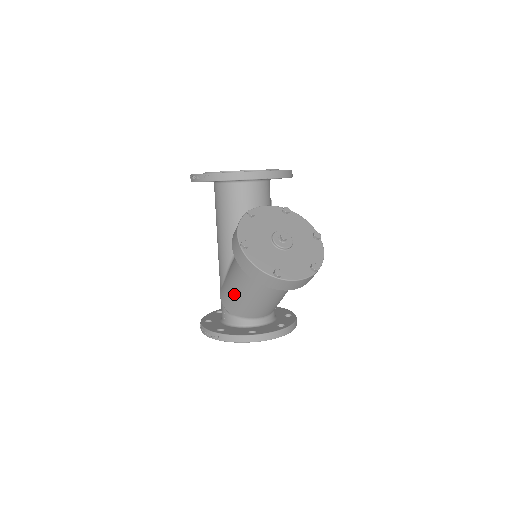
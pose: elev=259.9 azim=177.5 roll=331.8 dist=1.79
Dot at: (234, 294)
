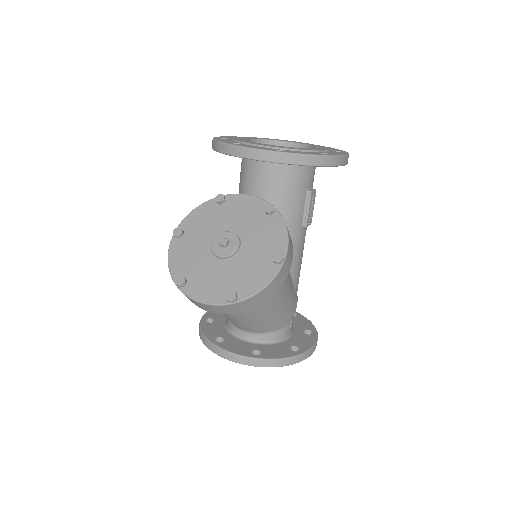
Dot at: occluded
